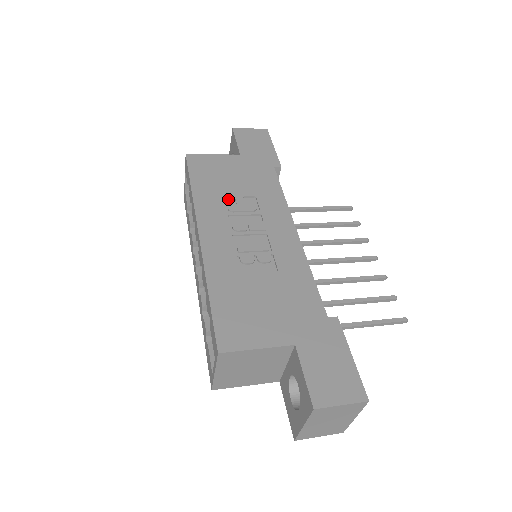
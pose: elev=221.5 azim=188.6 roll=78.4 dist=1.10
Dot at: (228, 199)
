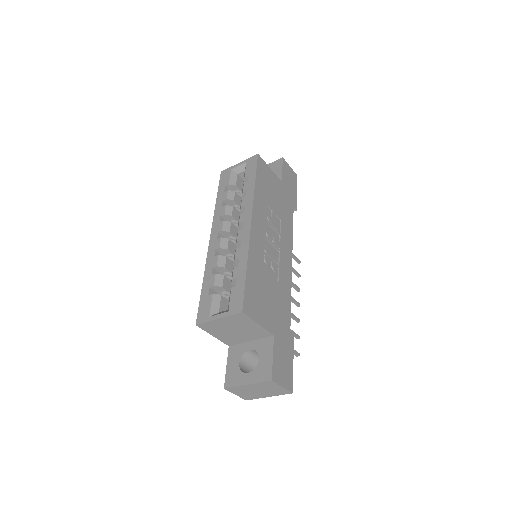
Dot at: (269, 209)
